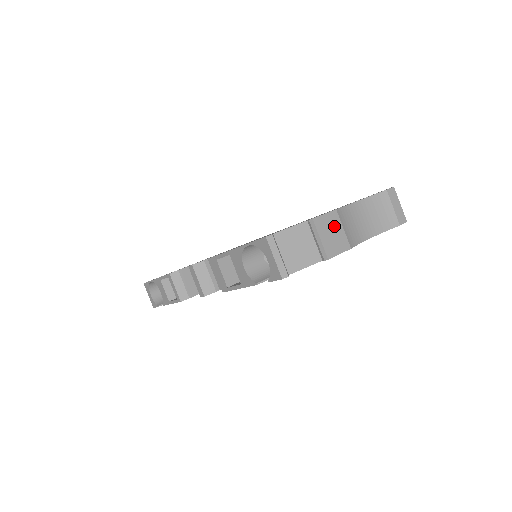
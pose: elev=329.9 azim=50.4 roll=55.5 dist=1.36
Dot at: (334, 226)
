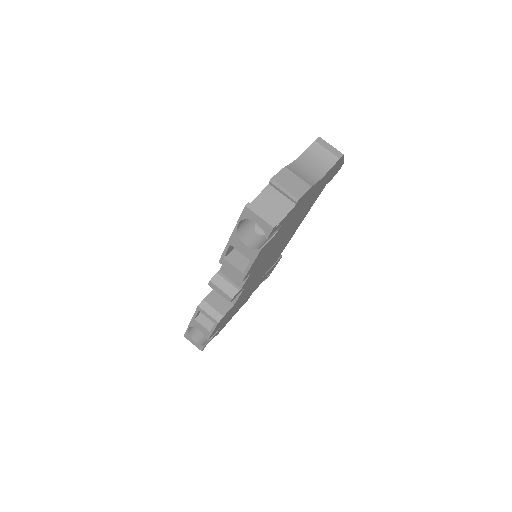
Dot at: (290, 177)
